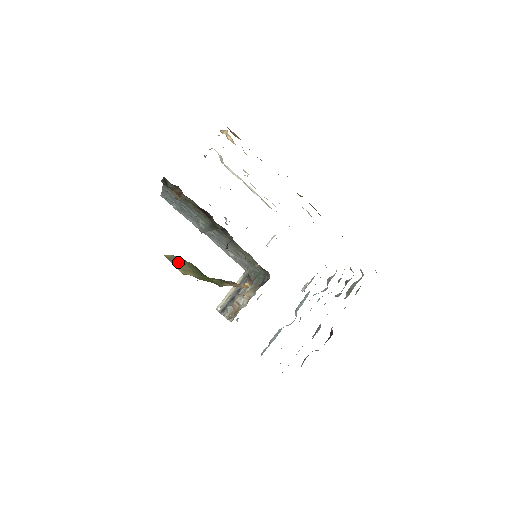
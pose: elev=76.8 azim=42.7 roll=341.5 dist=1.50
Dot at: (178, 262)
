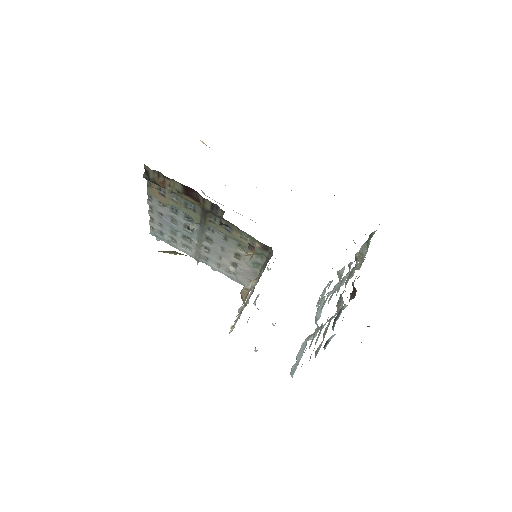
Dot at: (173, 252)
